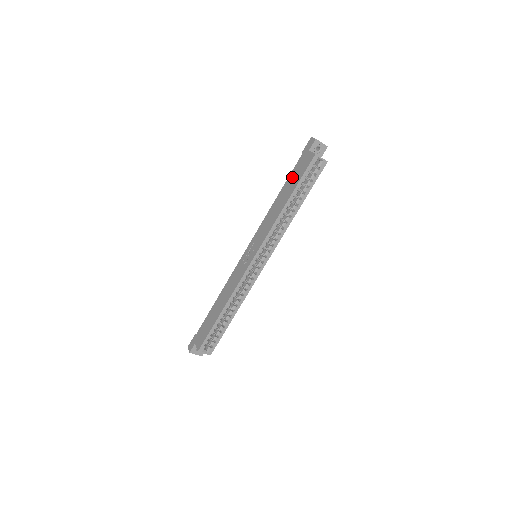
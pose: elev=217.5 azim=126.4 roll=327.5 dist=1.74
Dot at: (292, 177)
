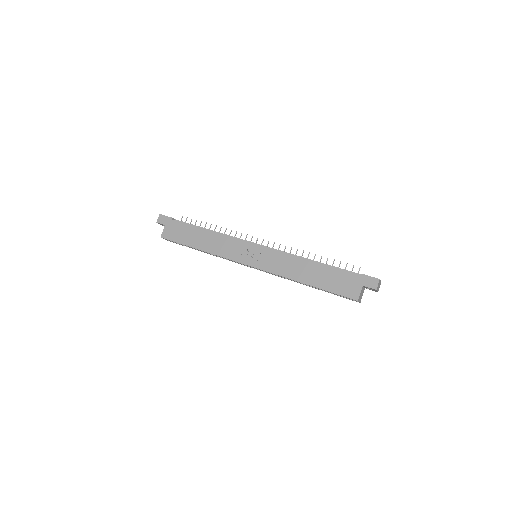
Dot at: (333, 275)
